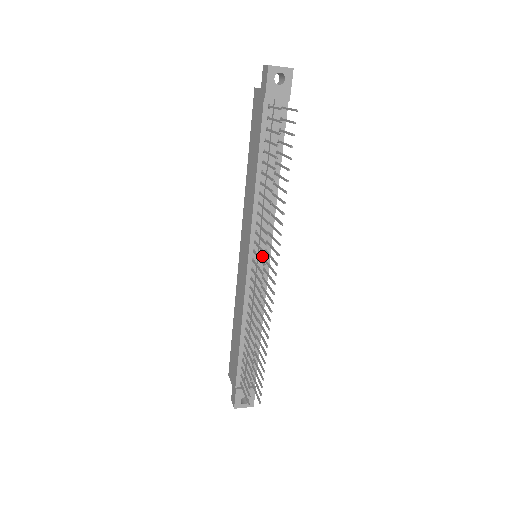
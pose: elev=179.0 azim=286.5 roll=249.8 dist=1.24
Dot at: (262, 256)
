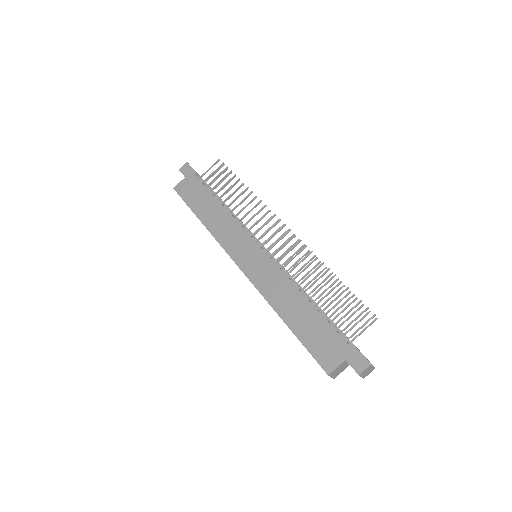
Dot at: occluded
